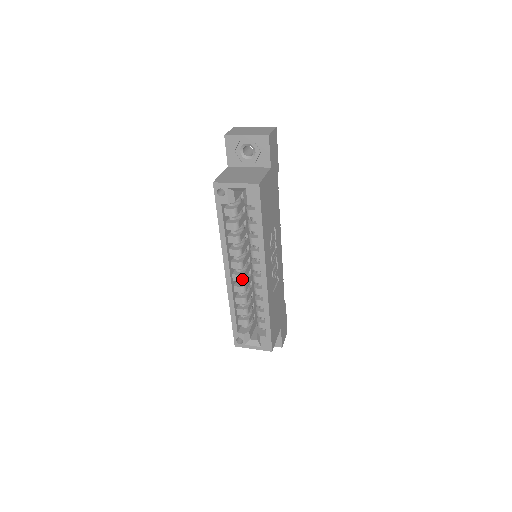
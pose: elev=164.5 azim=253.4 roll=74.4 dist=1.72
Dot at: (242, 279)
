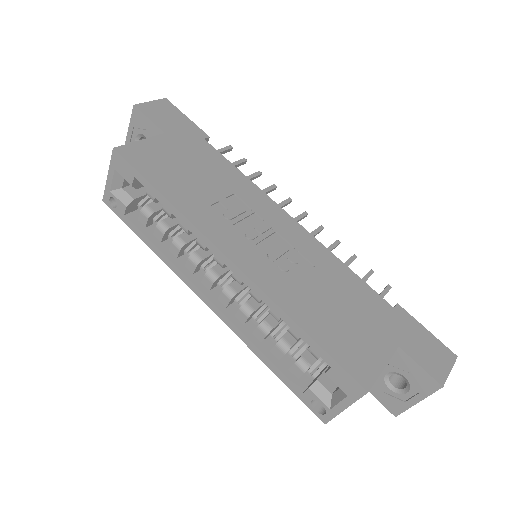
Dot at: (231, 295)
